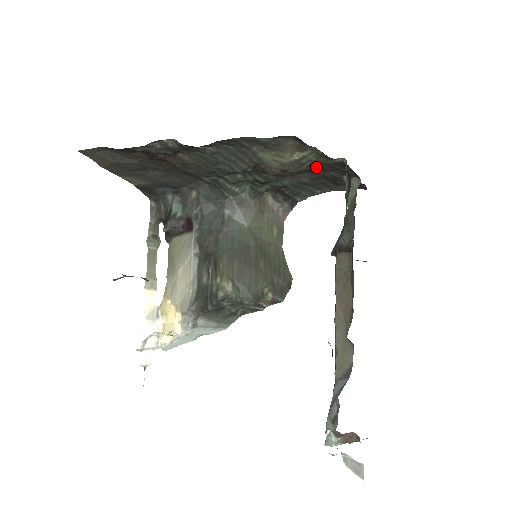
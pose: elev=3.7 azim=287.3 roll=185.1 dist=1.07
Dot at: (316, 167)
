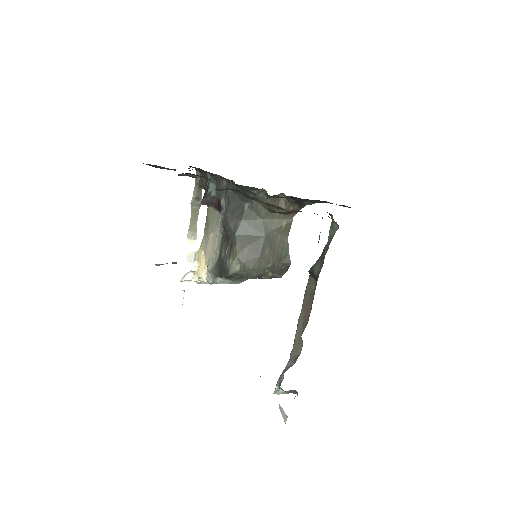
Dot at: occluded
